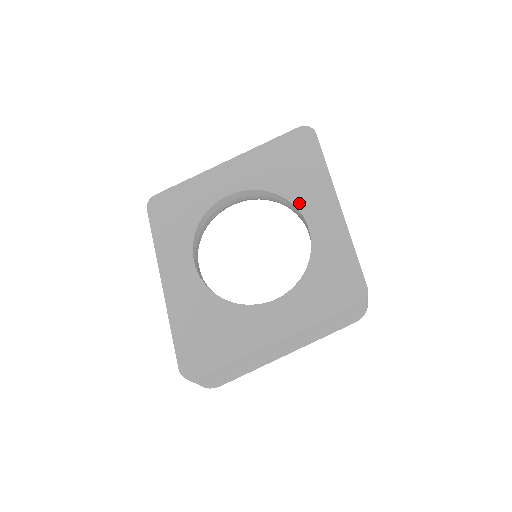
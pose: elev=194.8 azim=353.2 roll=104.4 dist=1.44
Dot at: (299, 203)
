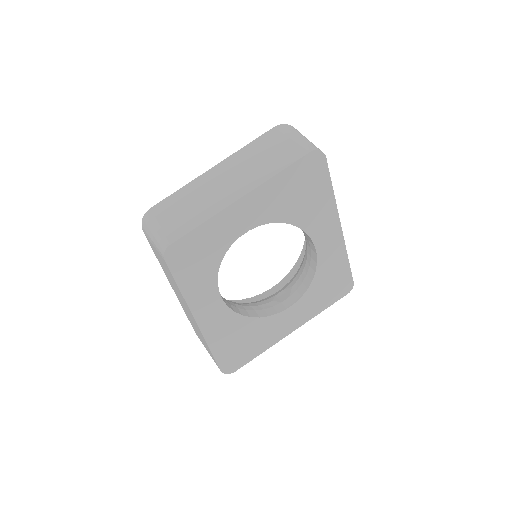
Dot at: (309, 229)
